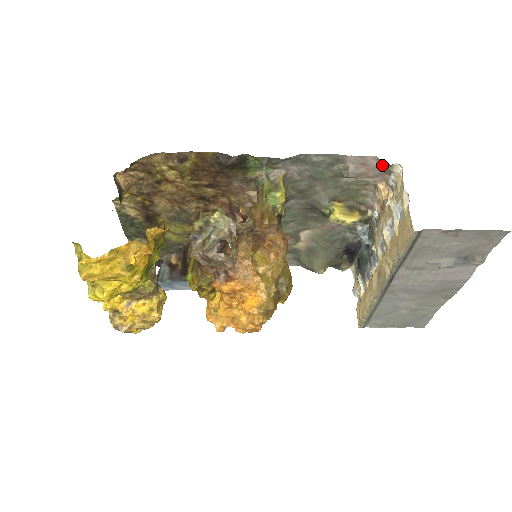
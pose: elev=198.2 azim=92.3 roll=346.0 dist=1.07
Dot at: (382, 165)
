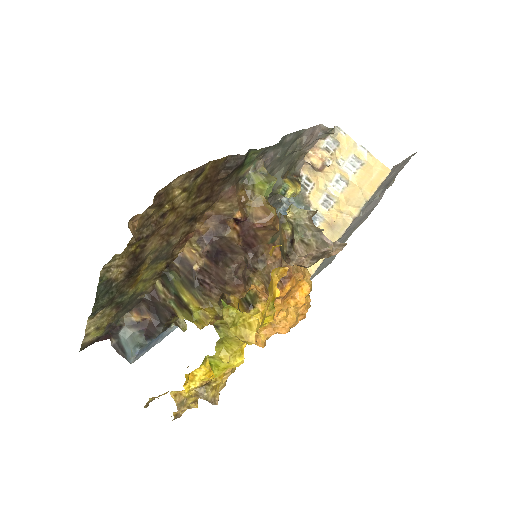
Dot at: (325, 131)
